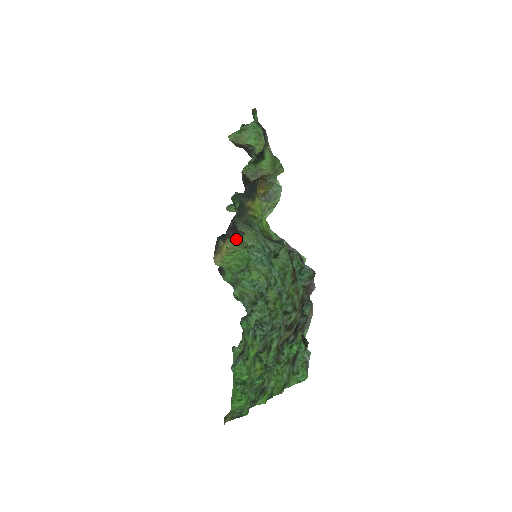
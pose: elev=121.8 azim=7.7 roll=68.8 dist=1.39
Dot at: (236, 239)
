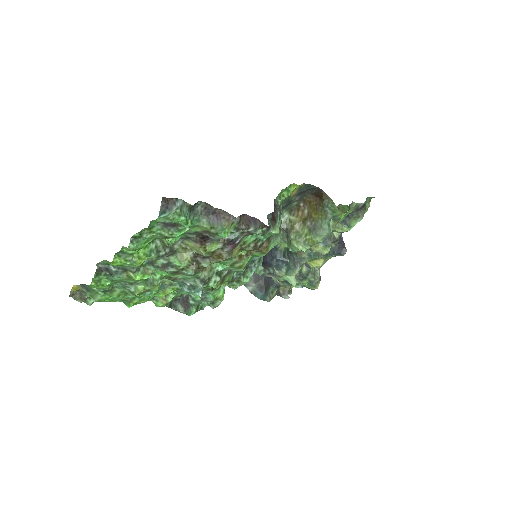
Dot at: occluded
